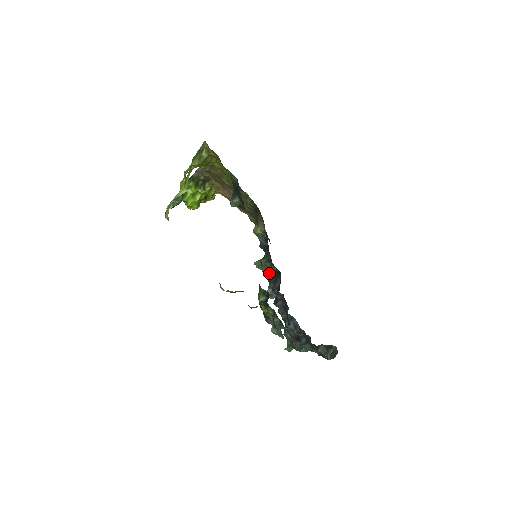
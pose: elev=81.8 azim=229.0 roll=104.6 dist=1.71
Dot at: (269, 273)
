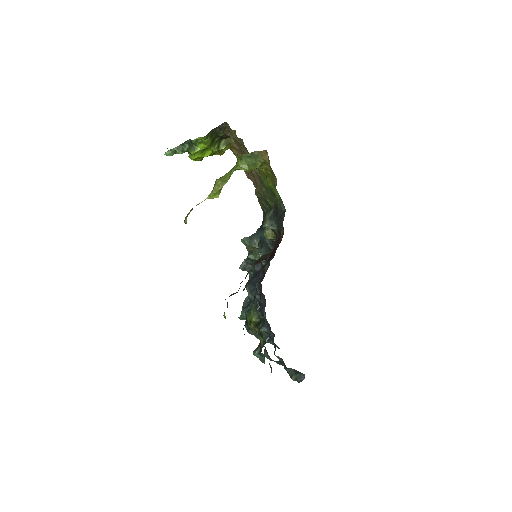
Dot at: (252, 251)
